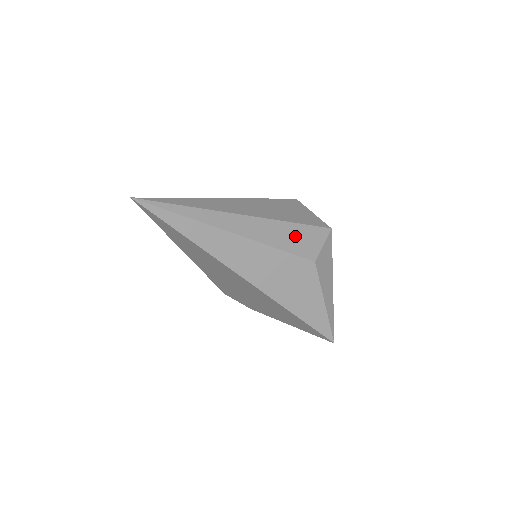
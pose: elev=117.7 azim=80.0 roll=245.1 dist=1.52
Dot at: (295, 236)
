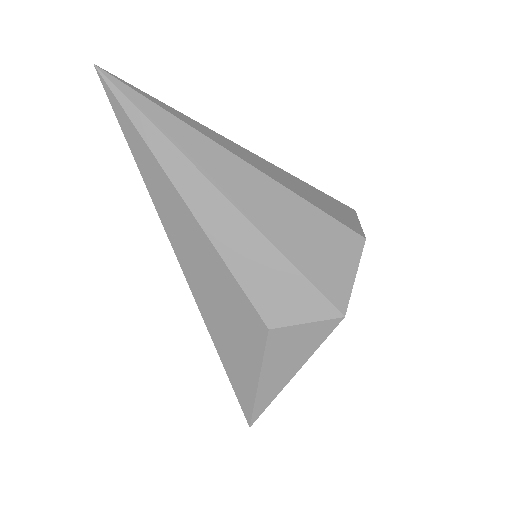
Dot at: (272, 277)
